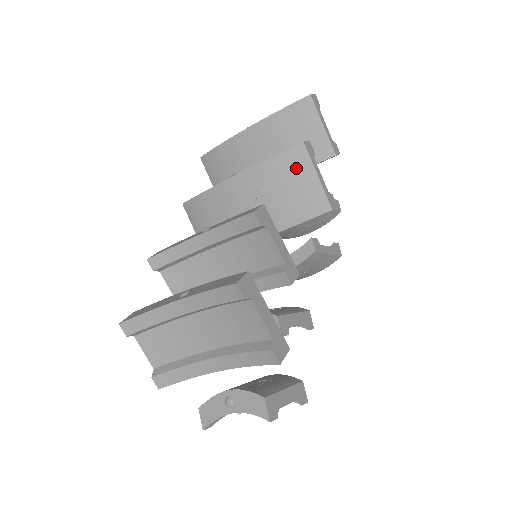
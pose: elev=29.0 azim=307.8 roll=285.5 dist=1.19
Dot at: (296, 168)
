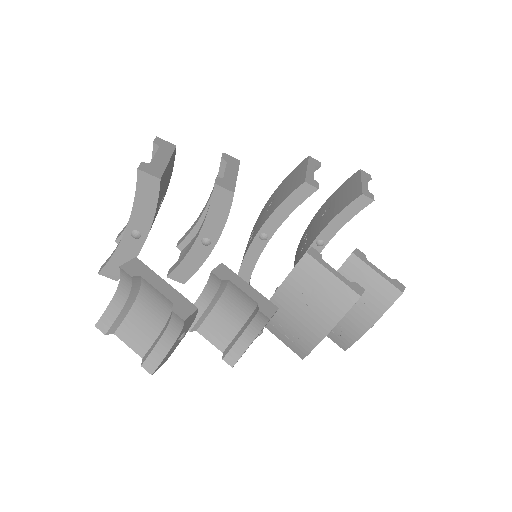
Dot at: (297, 171)
